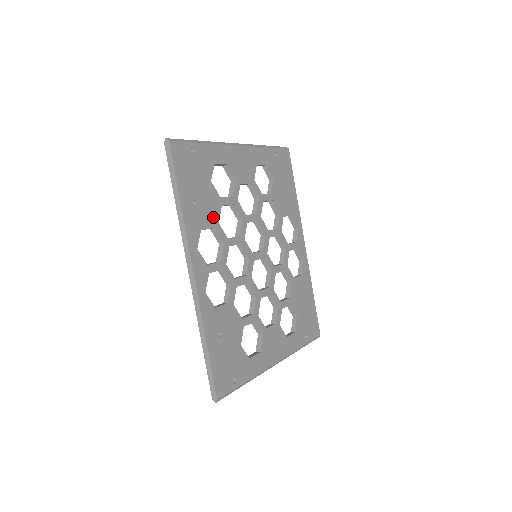
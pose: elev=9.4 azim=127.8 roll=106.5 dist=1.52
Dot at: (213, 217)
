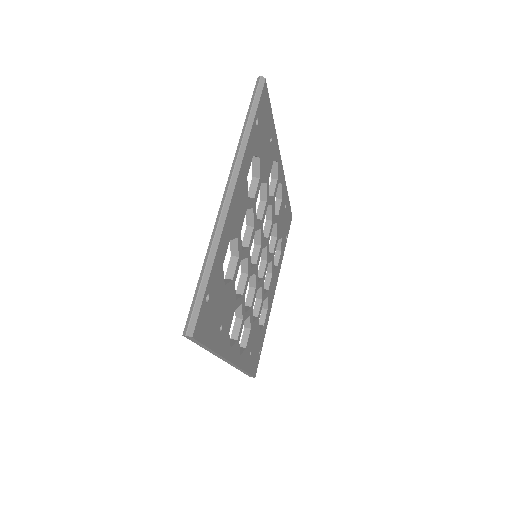
Dot at: (232, 306)
